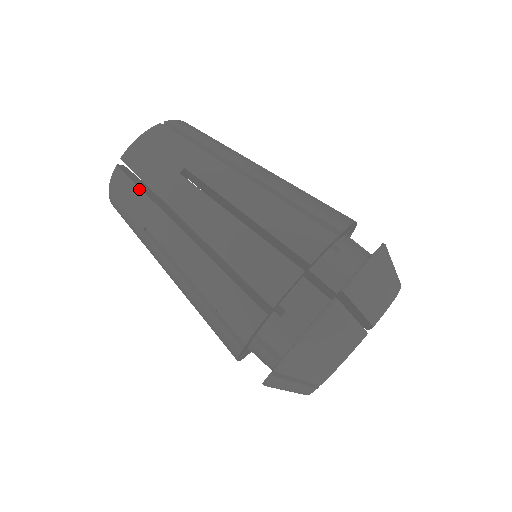
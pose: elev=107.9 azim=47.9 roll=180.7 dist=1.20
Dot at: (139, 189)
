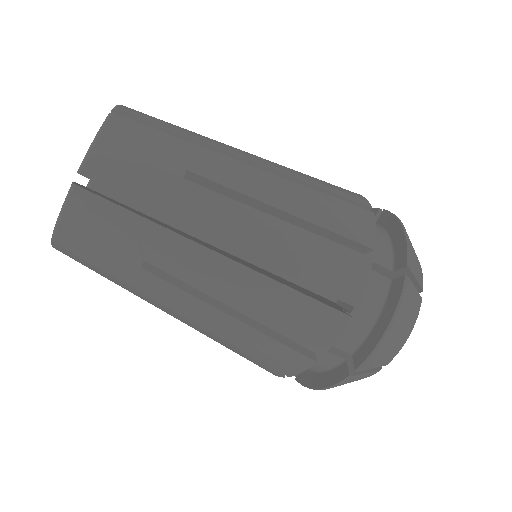
Dot at: (98, 272)
